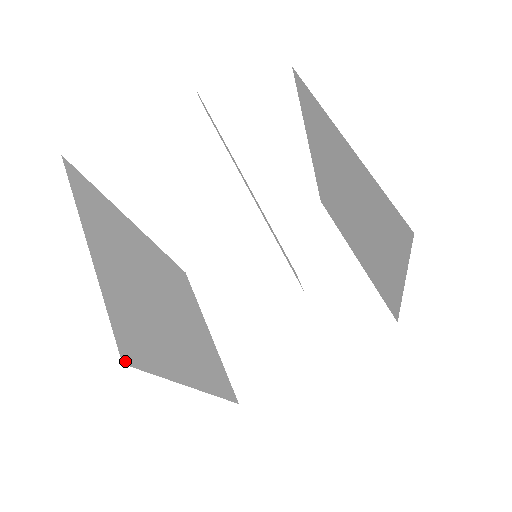
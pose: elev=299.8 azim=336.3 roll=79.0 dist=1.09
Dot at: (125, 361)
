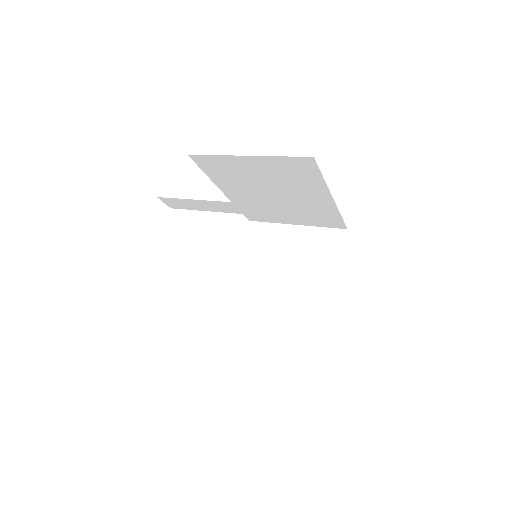
Dot at: occluded
